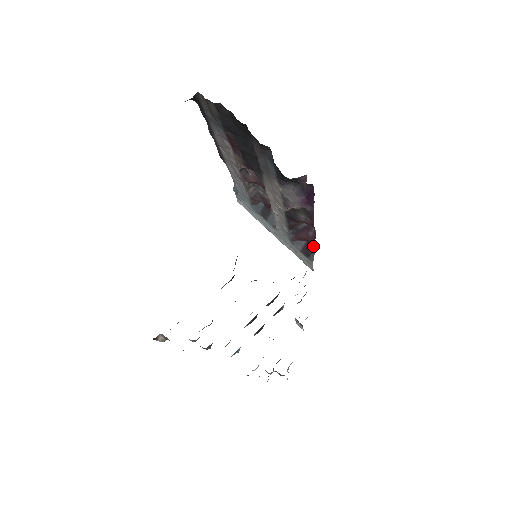
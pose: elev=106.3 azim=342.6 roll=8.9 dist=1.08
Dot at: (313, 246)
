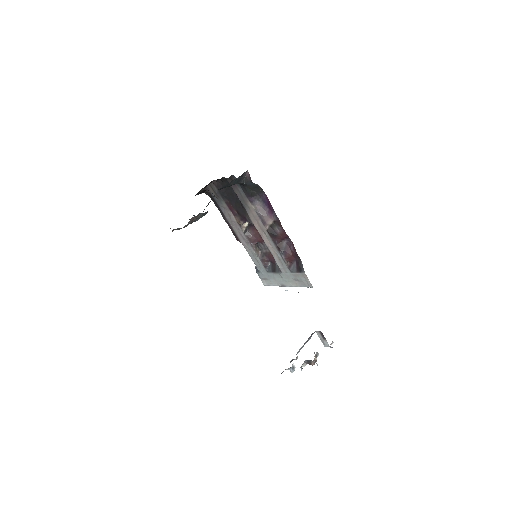
Dot at: (300, 260)
